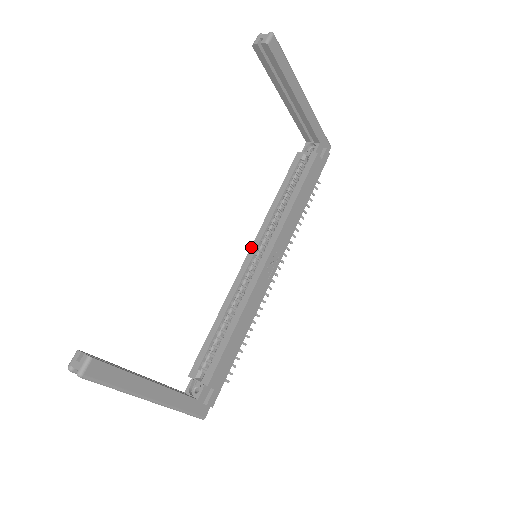
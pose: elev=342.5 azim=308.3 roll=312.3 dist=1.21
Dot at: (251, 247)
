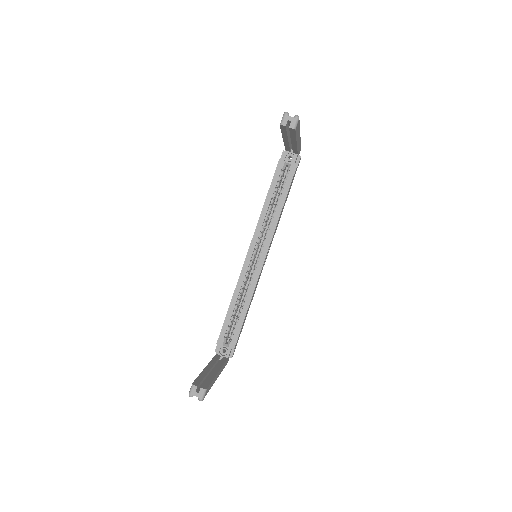
Dot at: (250, 247)
